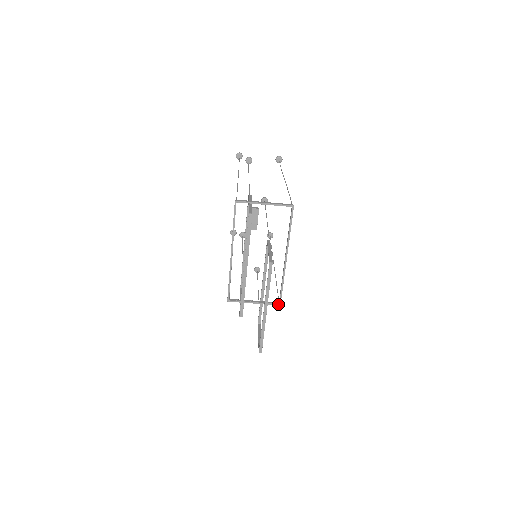
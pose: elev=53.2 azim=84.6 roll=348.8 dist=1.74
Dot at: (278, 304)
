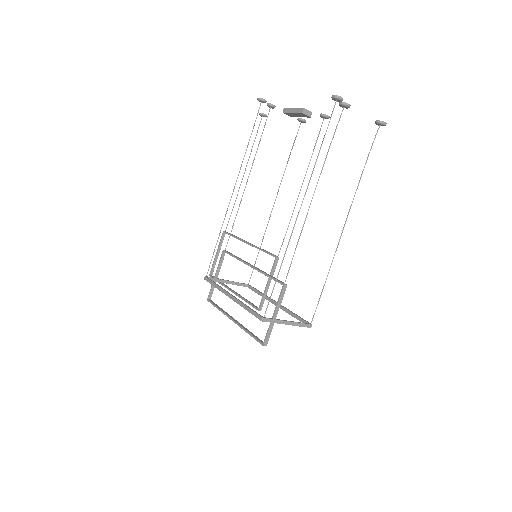
Dot at: occluded
